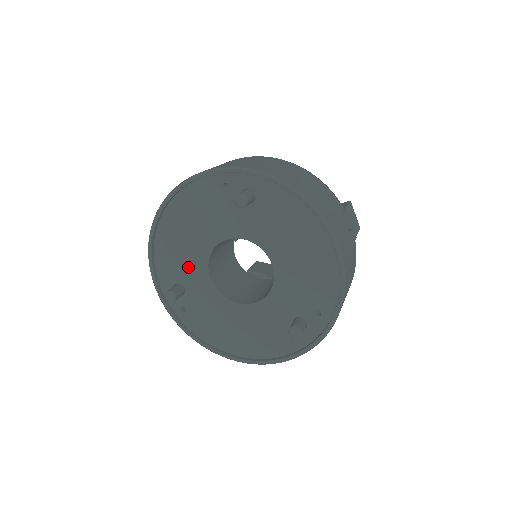
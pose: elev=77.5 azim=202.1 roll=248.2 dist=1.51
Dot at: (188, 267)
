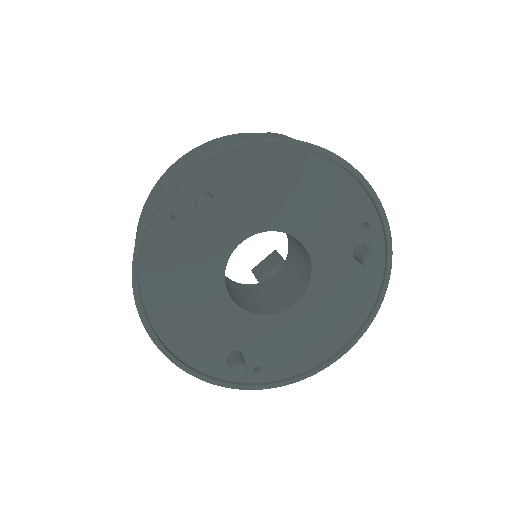
Dot at: (221, 329)
